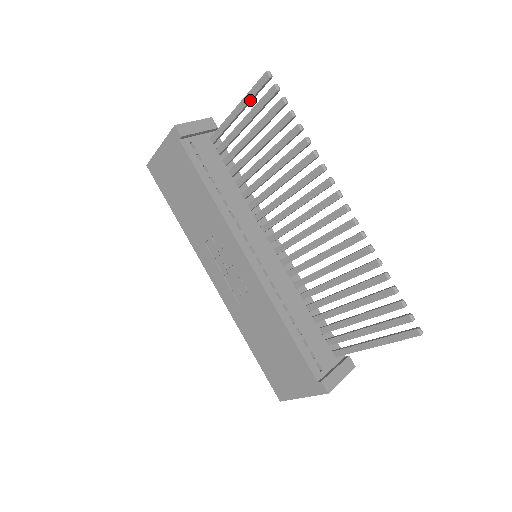
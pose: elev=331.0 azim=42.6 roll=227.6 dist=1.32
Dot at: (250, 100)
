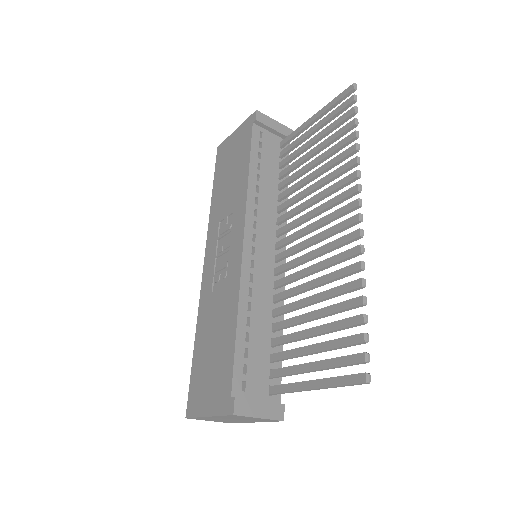
Dot at: (328, 108)
